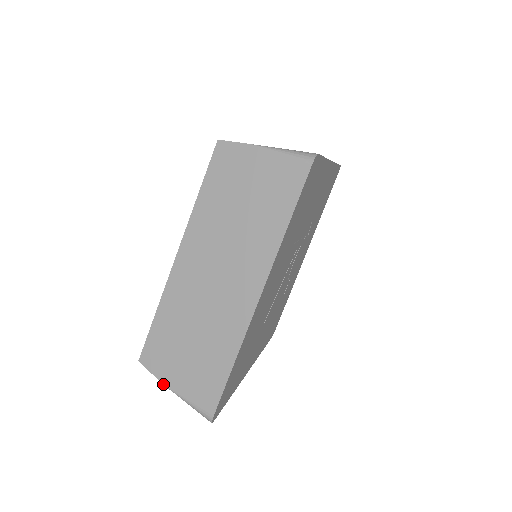
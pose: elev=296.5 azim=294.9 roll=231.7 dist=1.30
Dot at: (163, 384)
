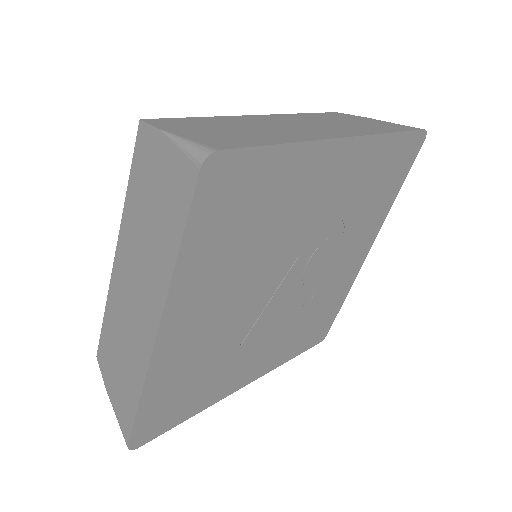
Dot at: (106, 389)
